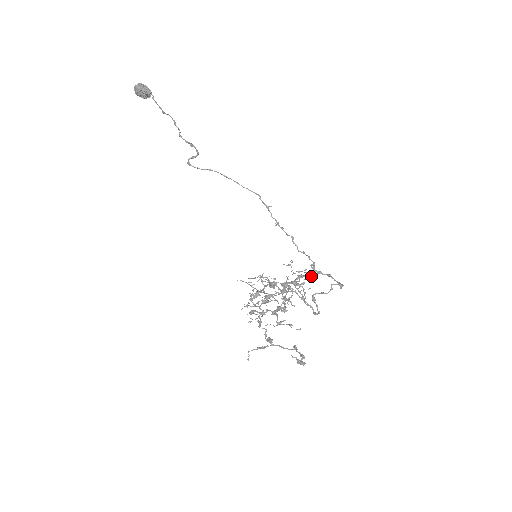
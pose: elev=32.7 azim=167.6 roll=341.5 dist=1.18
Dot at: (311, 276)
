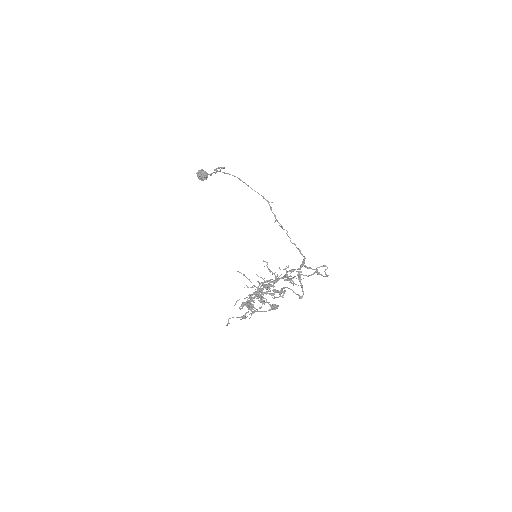
Dot at: occluded
